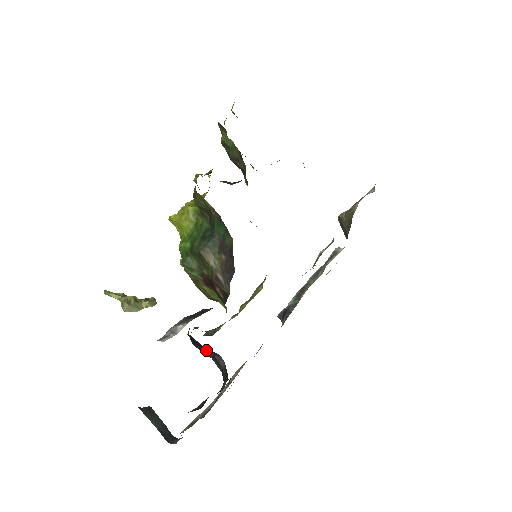
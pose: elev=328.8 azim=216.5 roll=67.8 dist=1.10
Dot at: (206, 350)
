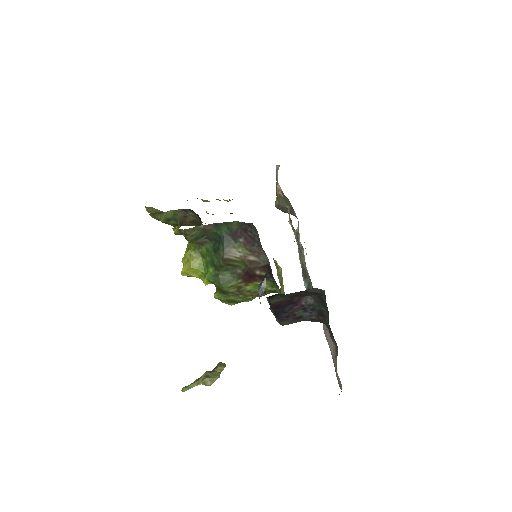
Dot at: (292, 307)
